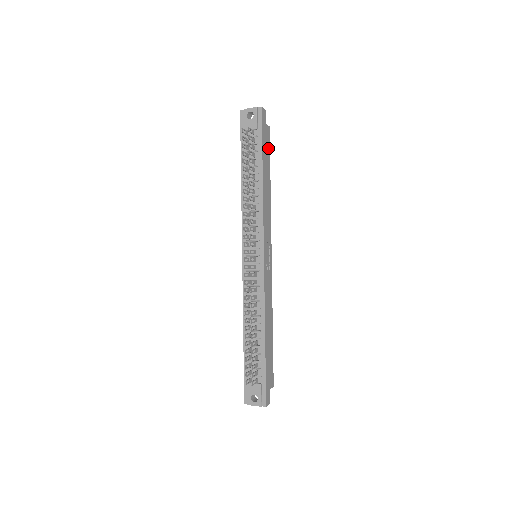
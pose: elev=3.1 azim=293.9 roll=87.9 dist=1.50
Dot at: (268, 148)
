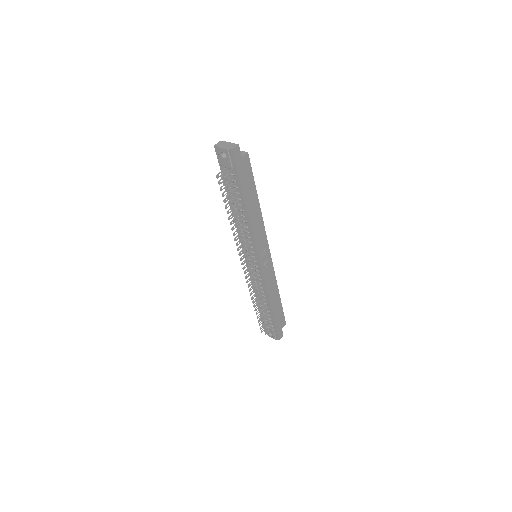
Dot at: (250, 175)
